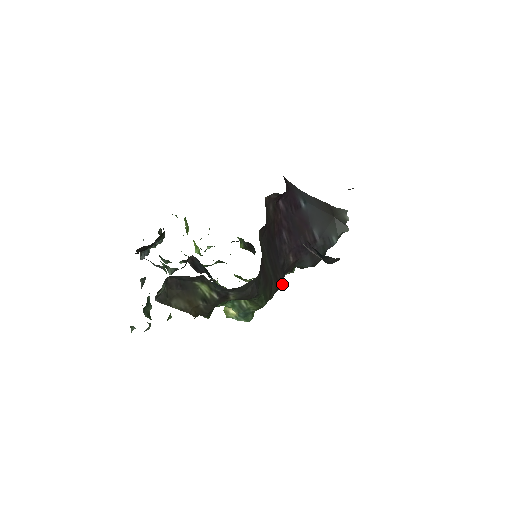
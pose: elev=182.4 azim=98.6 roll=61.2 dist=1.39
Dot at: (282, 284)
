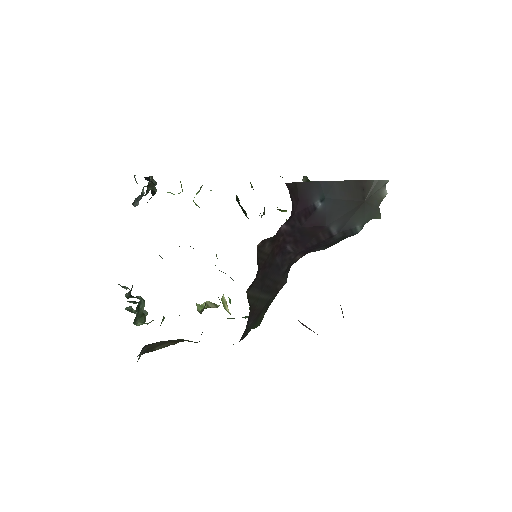
Dot at: (285, 283)
